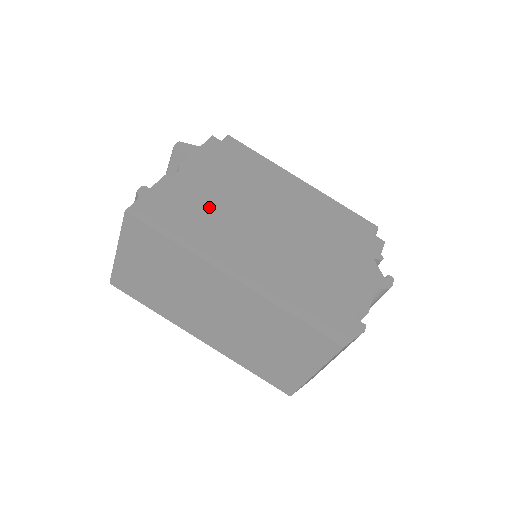
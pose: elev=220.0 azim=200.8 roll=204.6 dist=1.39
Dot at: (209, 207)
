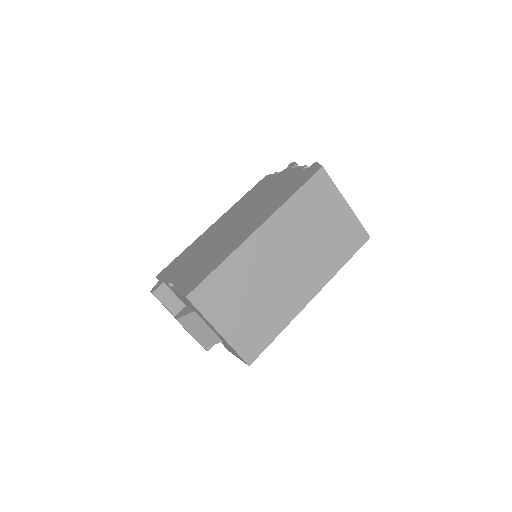
Dot at: (204, 258)
